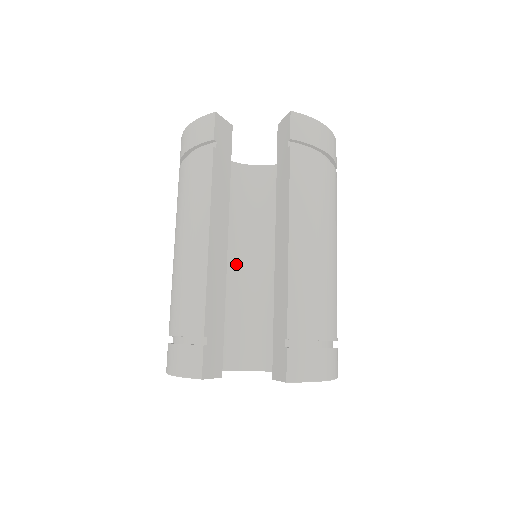
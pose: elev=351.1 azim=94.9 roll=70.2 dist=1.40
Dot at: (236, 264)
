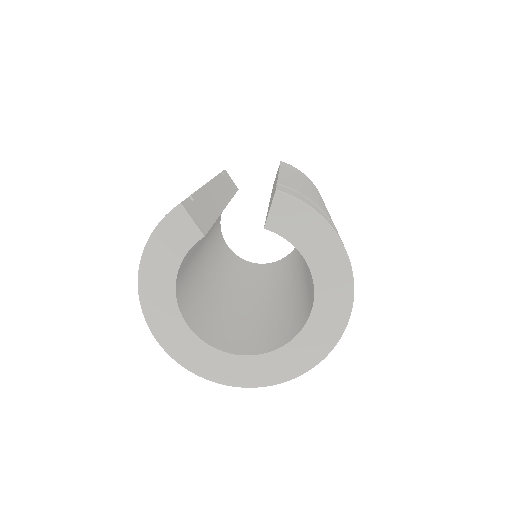
Dot at: (237, 296)
